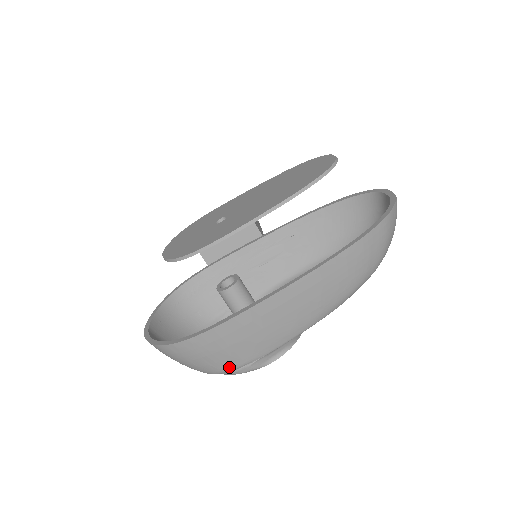
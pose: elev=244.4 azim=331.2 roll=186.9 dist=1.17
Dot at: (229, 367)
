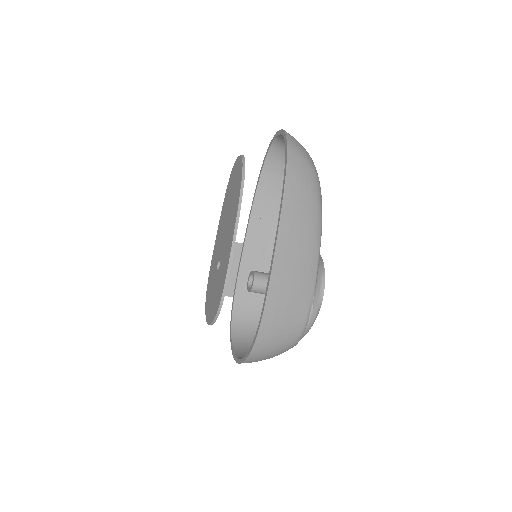
Dot at: (302, 323)
